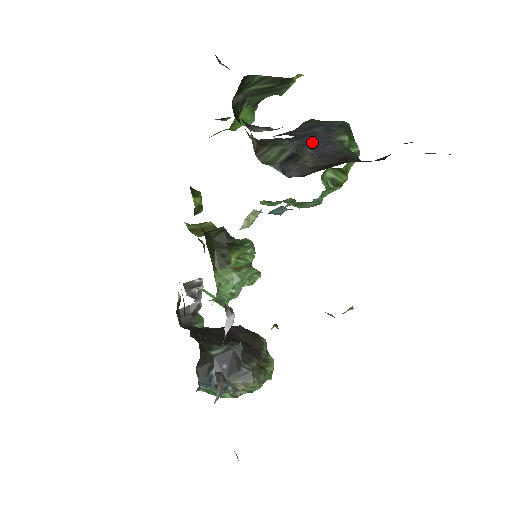
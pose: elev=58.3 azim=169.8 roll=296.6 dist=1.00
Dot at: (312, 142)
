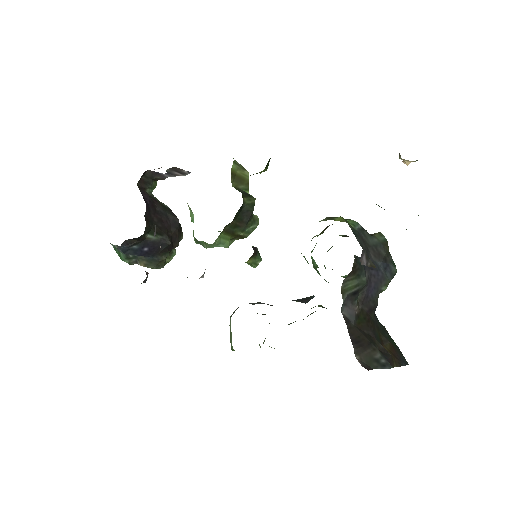
Dot at: (372, 279)
